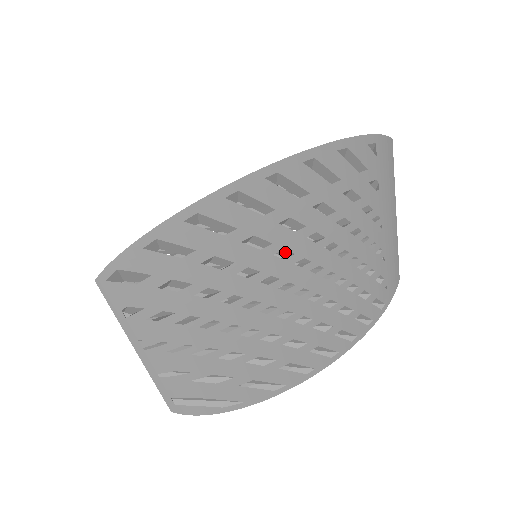
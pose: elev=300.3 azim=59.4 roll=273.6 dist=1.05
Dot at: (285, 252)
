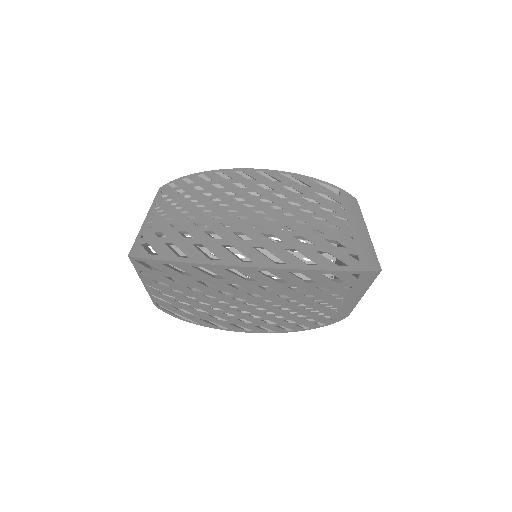
Dot at: (257, 293)
